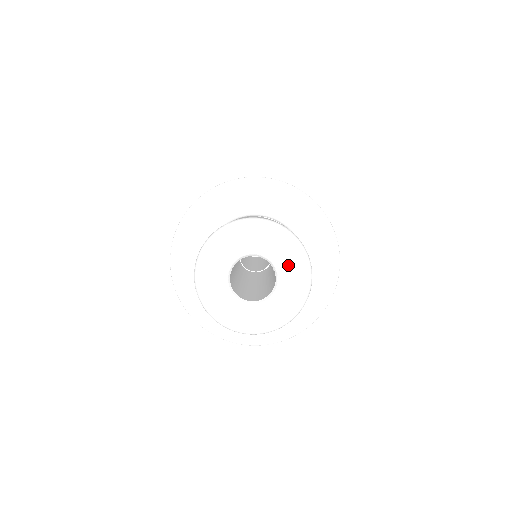
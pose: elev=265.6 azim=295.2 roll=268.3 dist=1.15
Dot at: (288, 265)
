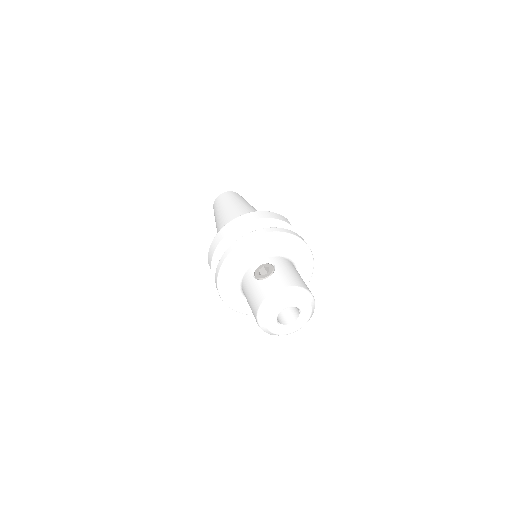
Dot at: (296, 302)
